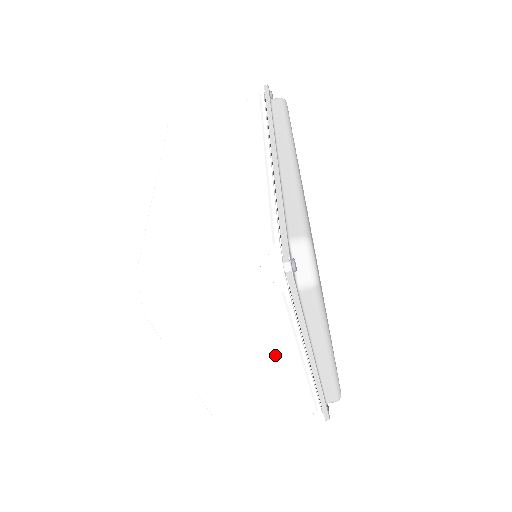
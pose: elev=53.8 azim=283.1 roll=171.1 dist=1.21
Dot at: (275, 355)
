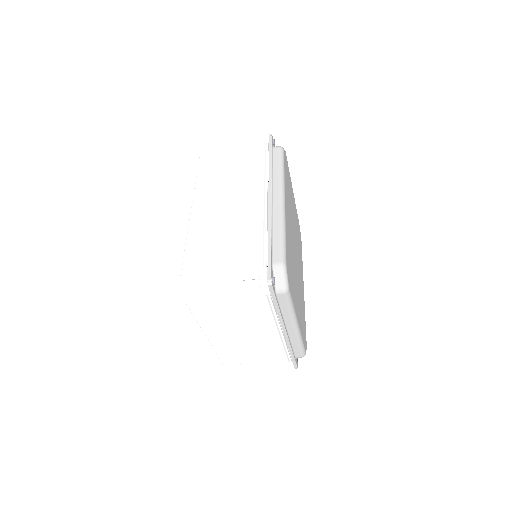
Dot at: (262, 328)
